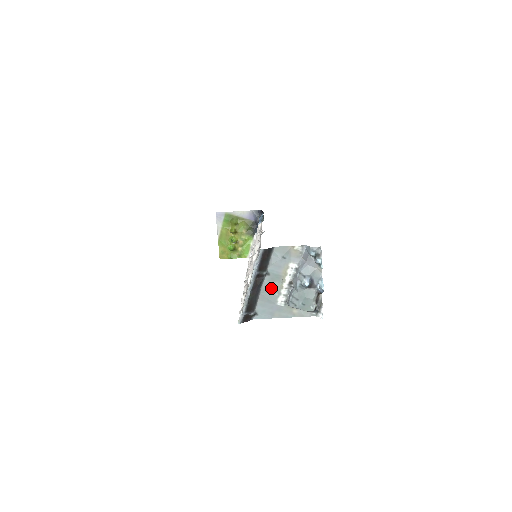
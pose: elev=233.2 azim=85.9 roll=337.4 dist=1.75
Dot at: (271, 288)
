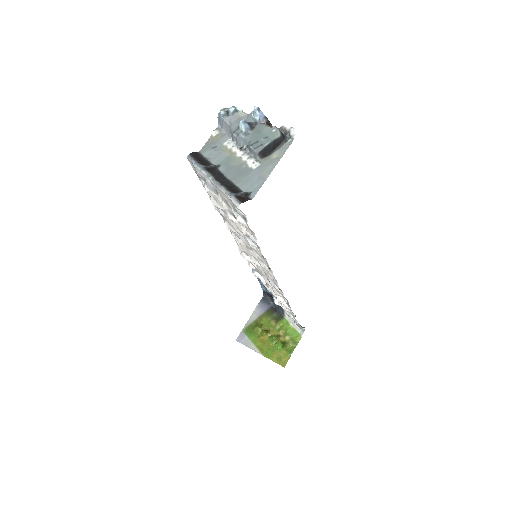
Dot at: (234, 169)
